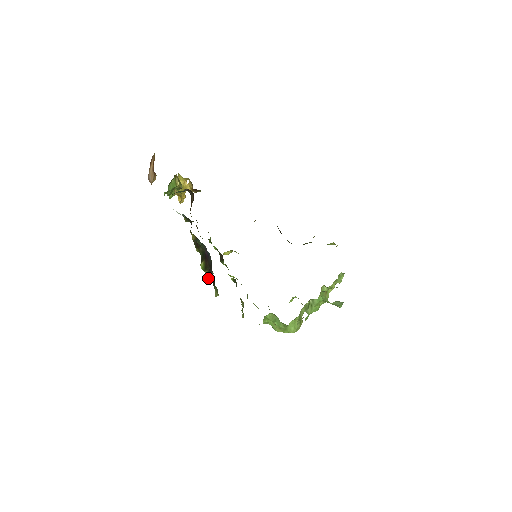
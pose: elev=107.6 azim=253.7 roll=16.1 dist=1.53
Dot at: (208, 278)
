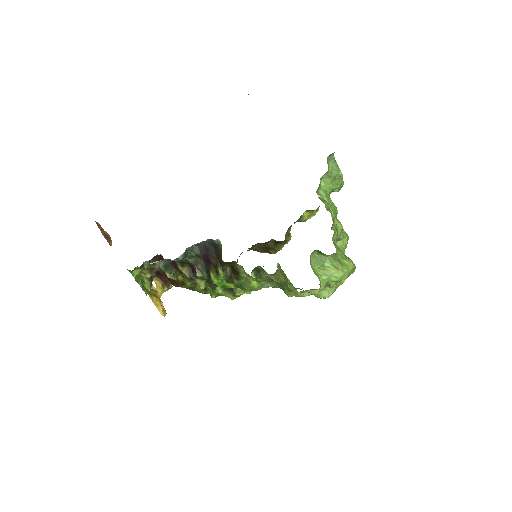
Dot at: (221, 255)
